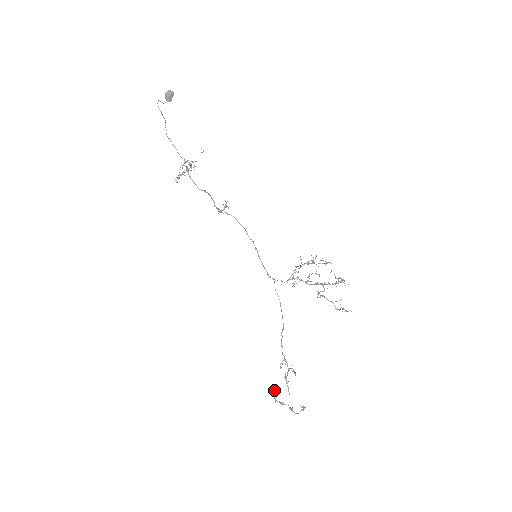
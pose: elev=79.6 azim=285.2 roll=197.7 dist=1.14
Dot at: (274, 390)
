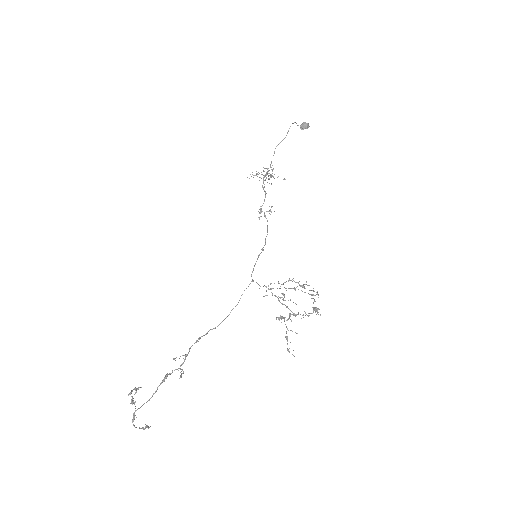
Dot at: occluded
